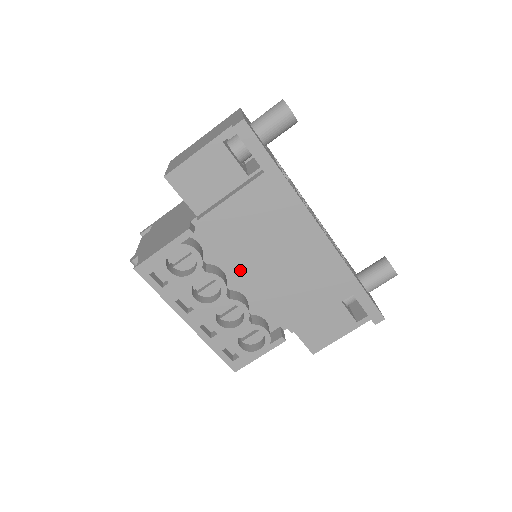
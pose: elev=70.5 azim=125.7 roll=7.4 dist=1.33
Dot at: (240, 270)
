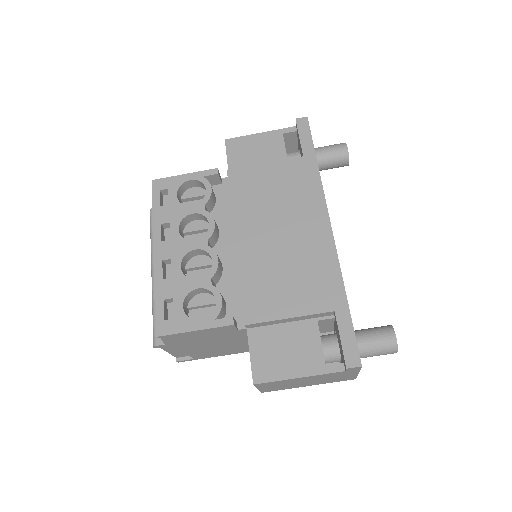
Dot at: (235, 228)
